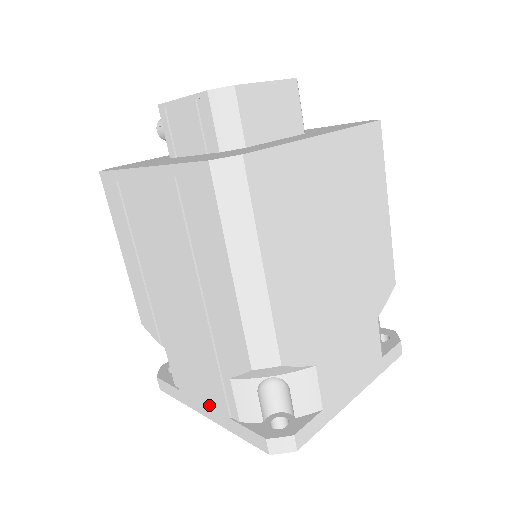
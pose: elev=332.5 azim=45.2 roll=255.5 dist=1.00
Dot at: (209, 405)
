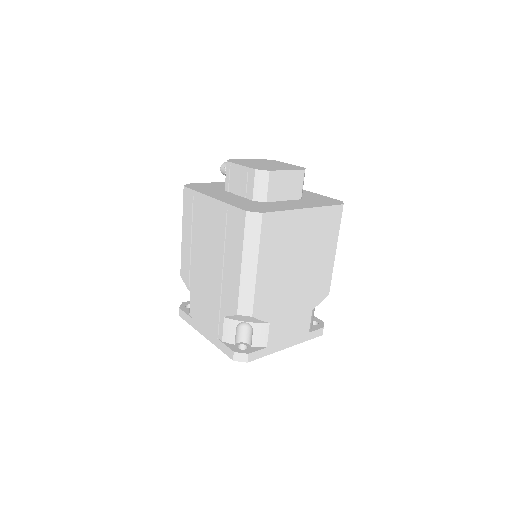
Dot at: (207, 329)
